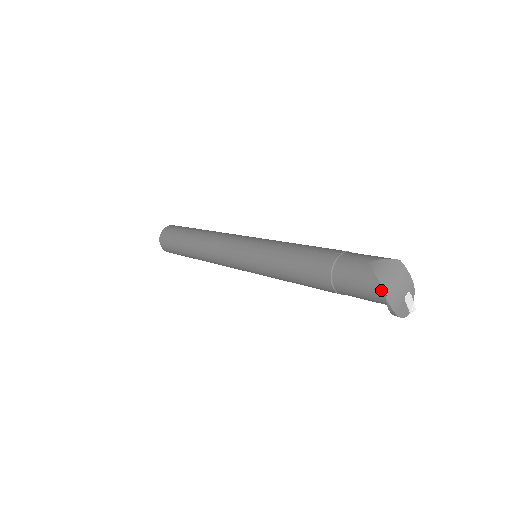
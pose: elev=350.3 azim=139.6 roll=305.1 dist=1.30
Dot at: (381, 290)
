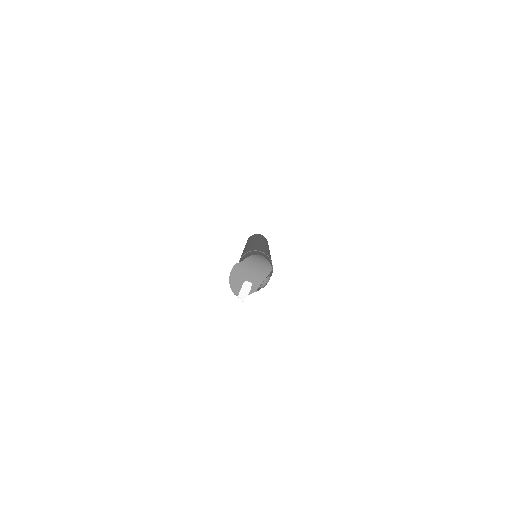
Dot at: (242, 260)
